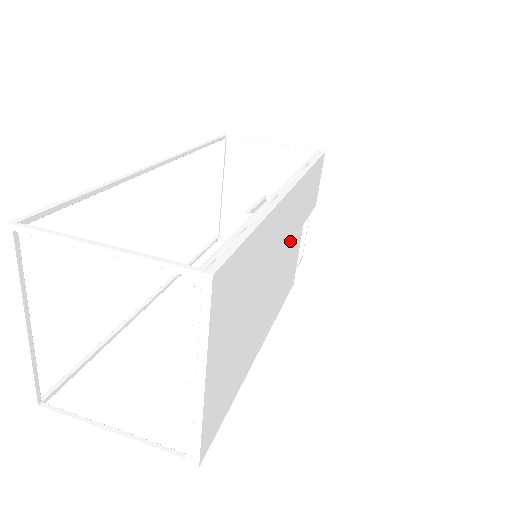
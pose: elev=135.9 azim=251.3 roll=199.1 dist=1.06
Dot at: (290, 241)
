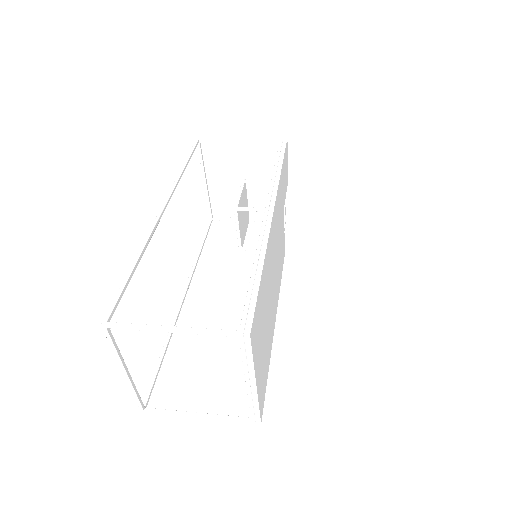
Dot at: (278, 236)
